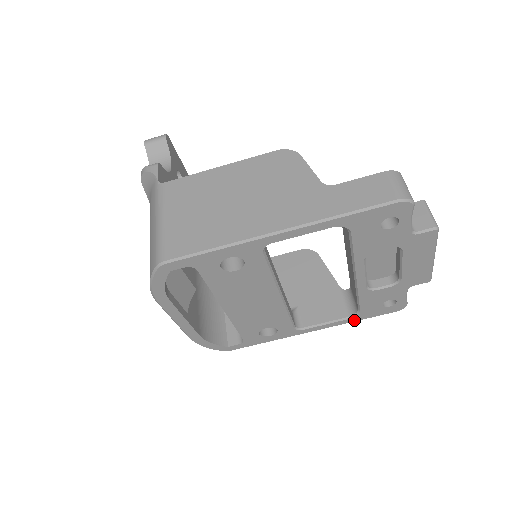
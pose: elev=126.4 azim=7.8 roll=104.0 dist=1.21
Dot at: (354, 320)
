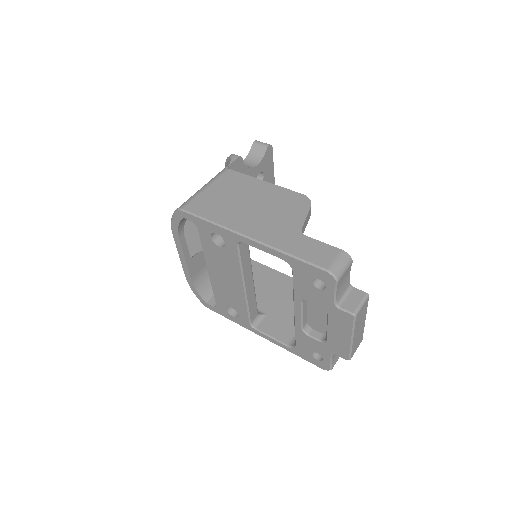
Dot at: (291, 351)
